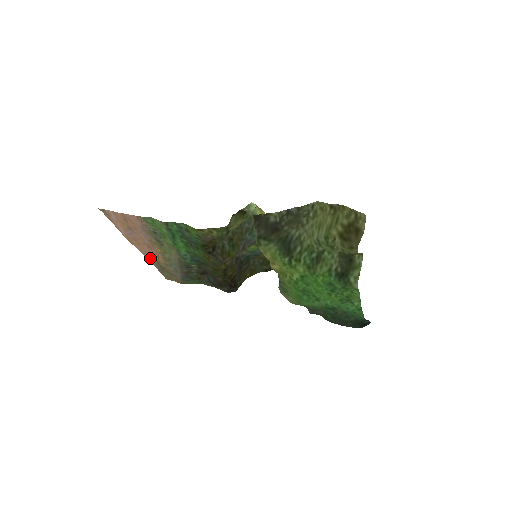
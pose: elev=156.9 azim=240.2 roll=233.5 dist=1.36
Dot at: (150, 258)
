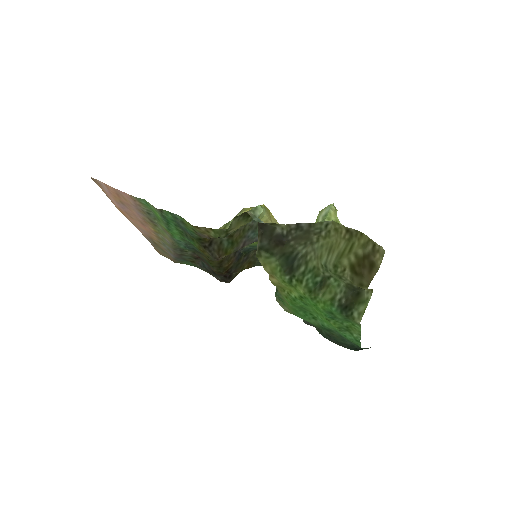
Dot at: (143, 232)
